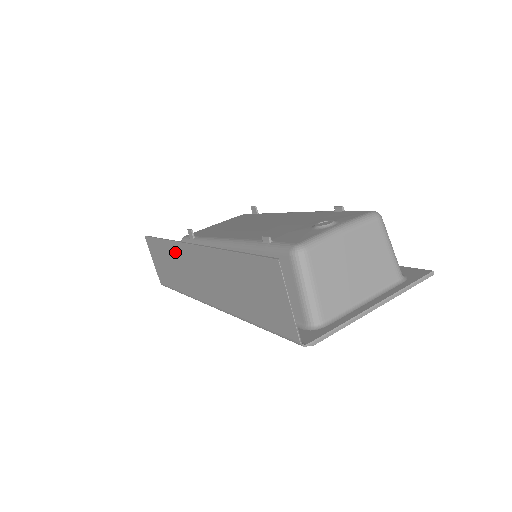
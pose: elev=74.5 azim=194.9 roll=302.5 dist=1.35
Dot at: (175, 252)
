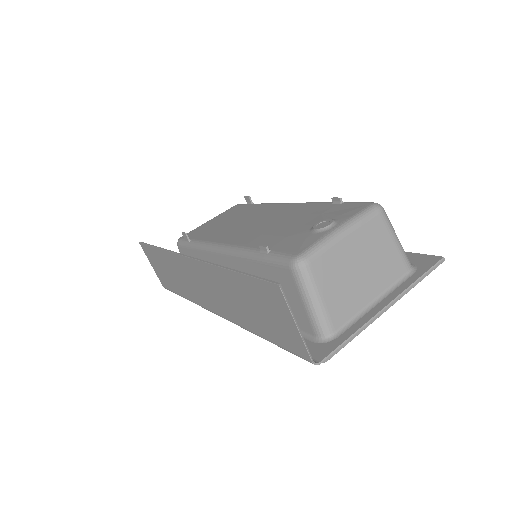
Dot at: (172, 261)
